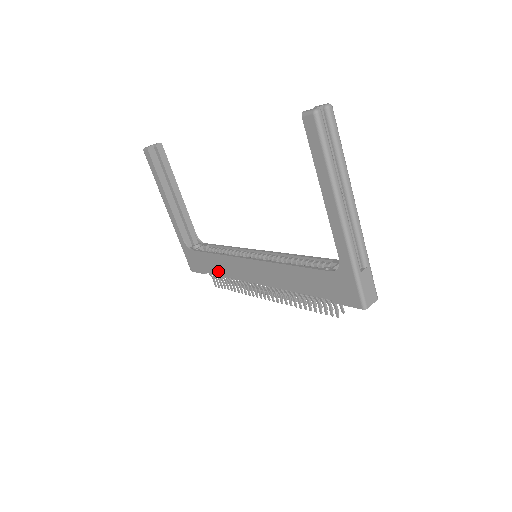
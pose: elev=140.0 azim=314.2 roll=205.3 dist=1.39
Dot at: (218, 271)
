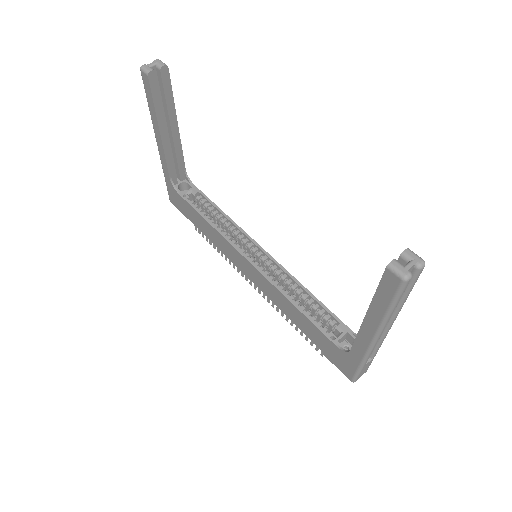
Dot at: (205, 232)
